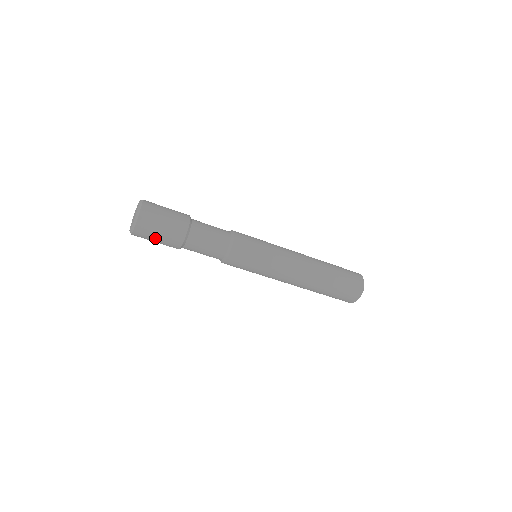
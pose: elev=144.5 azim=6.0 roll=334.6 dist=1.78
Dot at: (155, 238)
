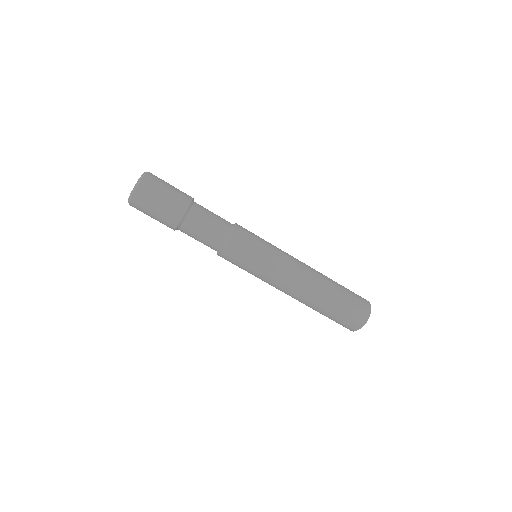
Dot at: (153, 209)
